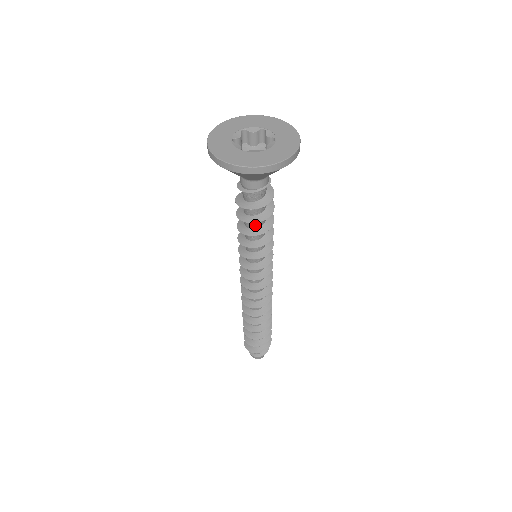
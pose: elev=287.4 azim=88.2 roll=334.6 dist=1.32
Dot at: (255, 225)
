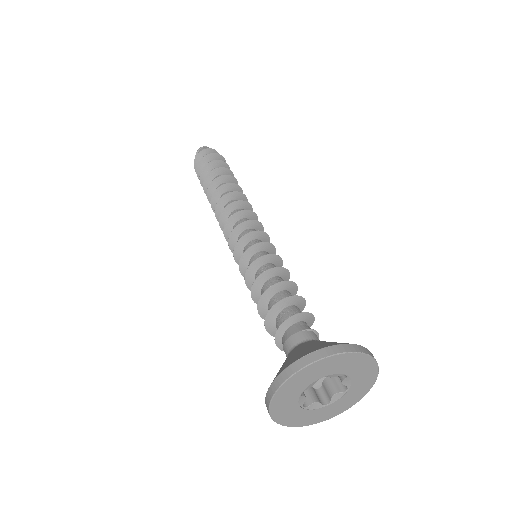
Dot at: occluded
